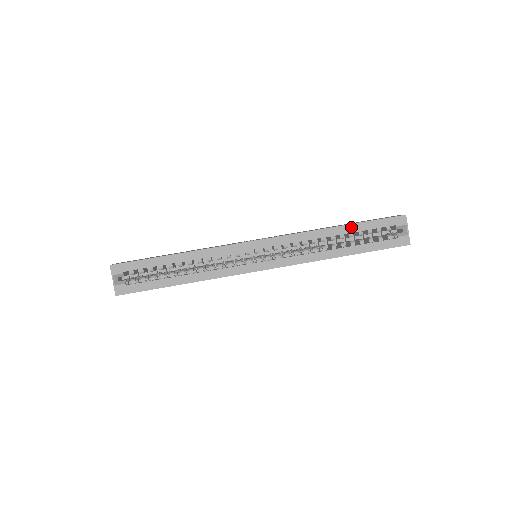
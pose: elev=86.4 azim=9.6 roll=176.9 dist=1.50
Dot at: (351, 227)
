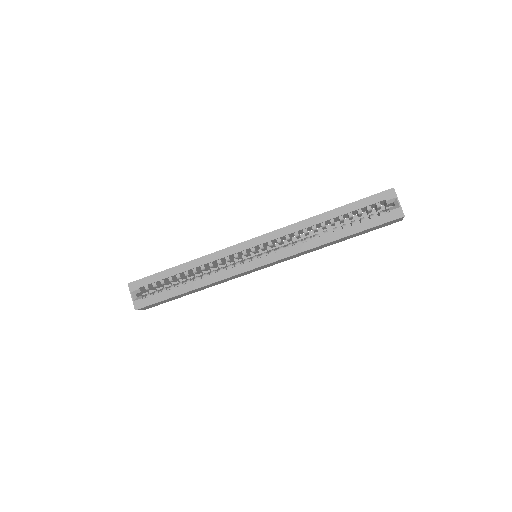
Dot at: (339, 210)
